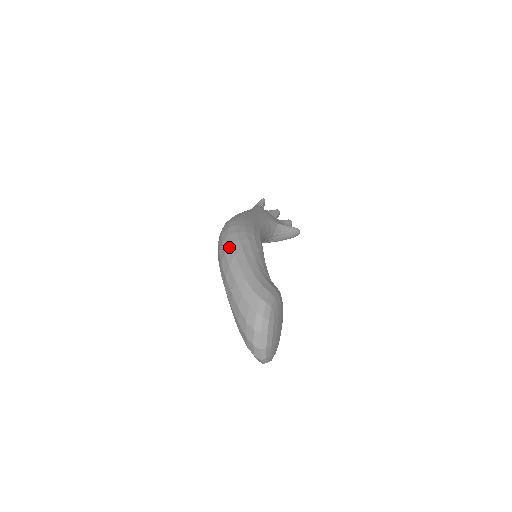
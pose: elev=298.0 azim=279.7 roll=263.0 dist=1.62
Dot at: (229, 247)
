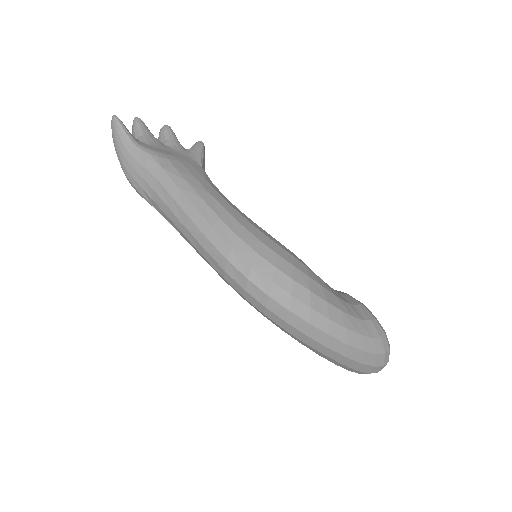
Dot at: (311, 313)
